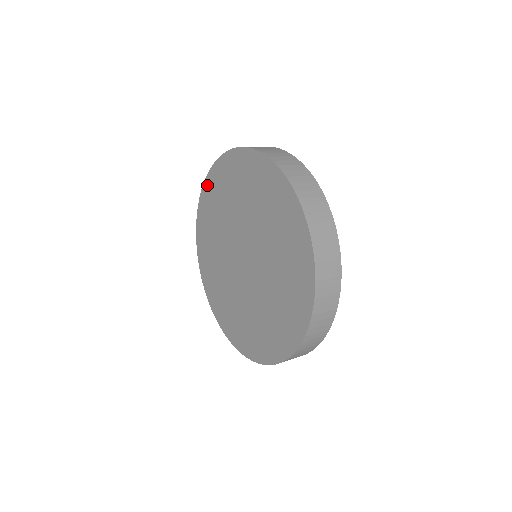
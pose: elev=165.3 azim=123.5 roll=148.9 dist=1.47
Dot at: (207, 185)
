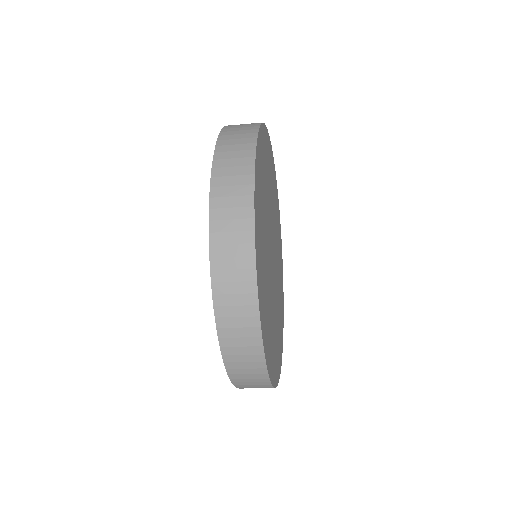
Dot at: occluded
